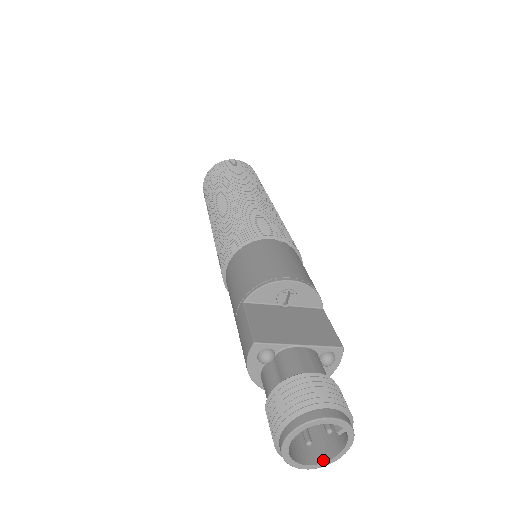
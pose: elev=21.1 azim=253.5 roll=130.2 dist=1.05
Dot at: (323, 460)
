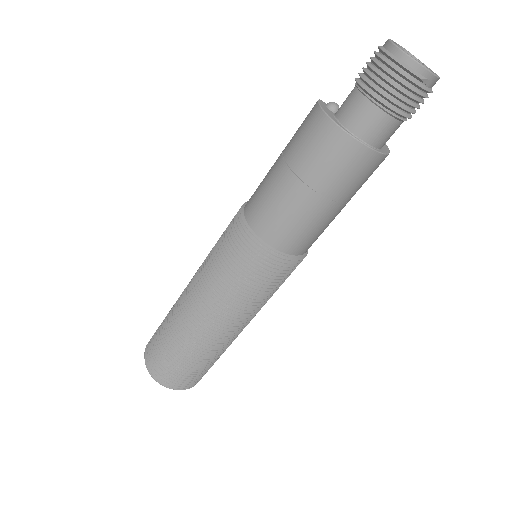
Dot at: (429, 73)
